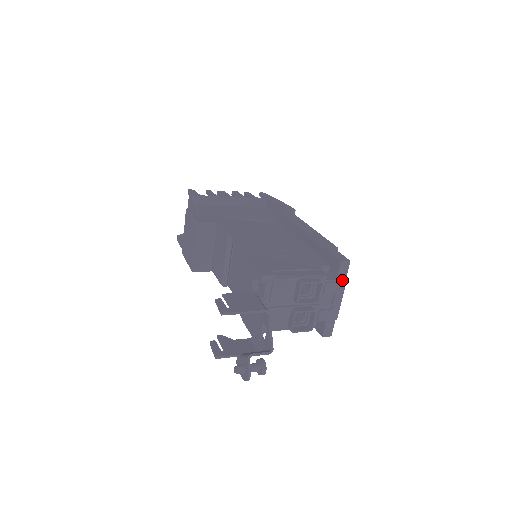
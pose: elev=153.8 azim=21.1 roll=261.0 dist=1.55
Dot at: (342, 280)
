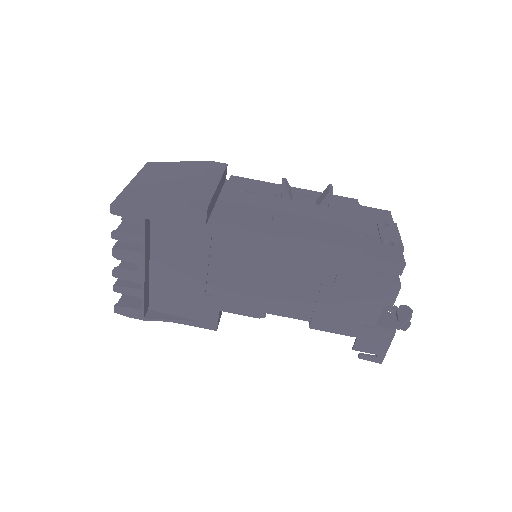
Dot at: occluded
